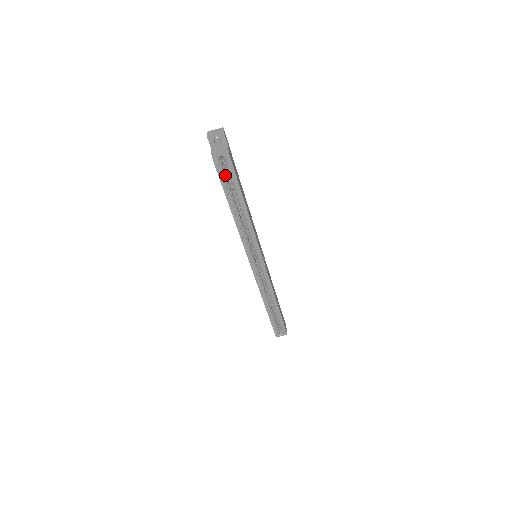
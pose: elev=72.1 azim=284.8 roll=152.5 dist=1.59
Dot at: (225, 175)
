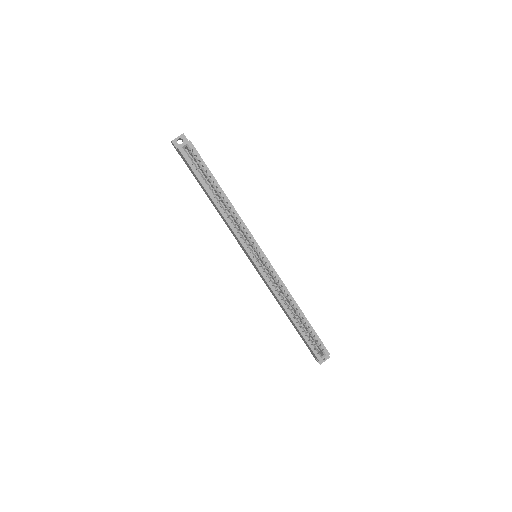
Dot at: (195, 165)
